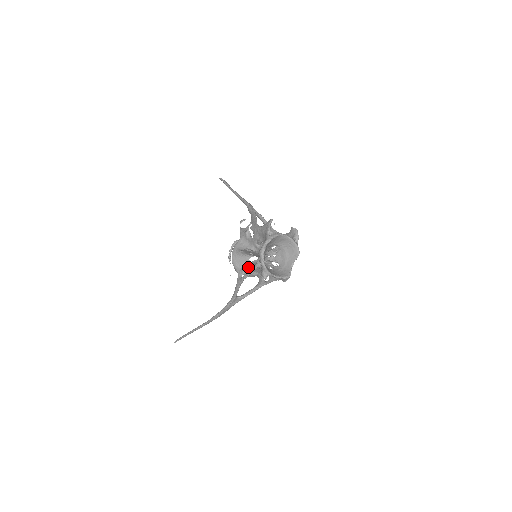
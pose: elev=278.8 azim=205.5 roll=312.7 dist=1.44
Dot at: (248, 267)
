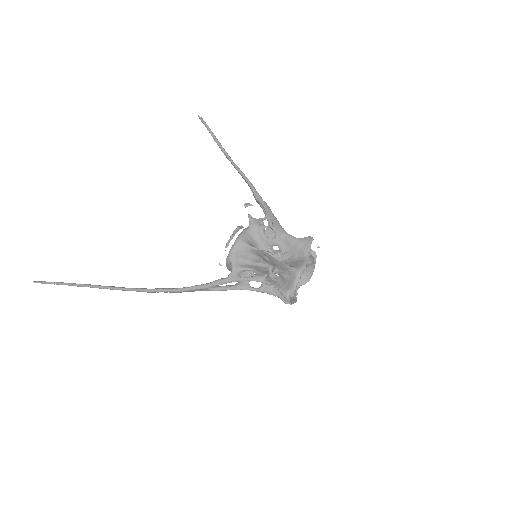
Dot at: (252, 268)
